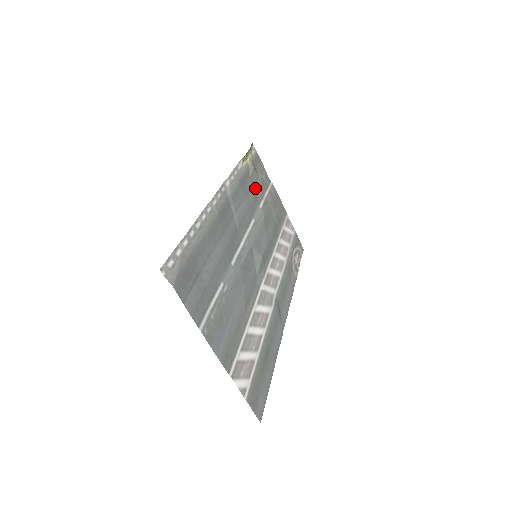
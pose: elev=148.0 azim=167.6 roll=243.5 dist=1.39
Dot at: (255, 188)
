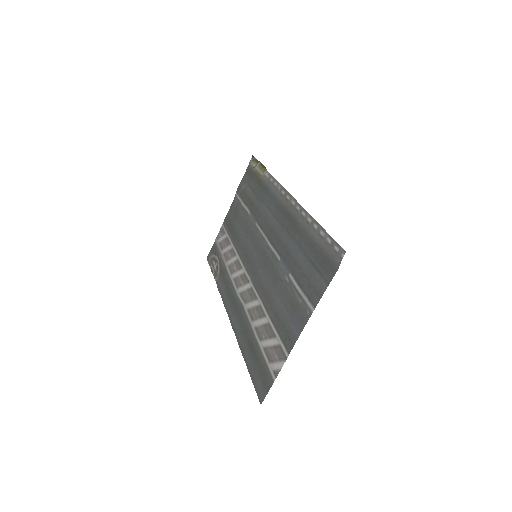
Dot at: (252, 196)
